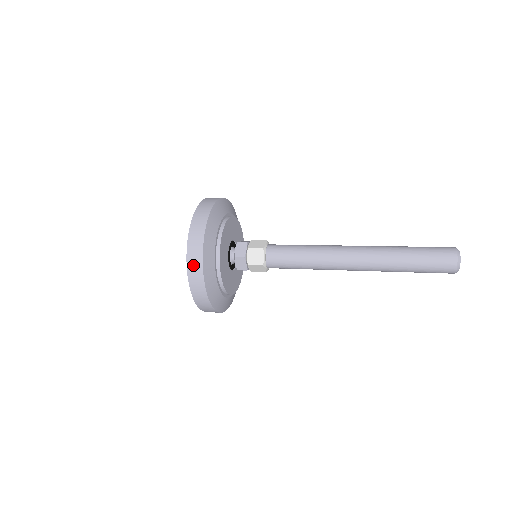
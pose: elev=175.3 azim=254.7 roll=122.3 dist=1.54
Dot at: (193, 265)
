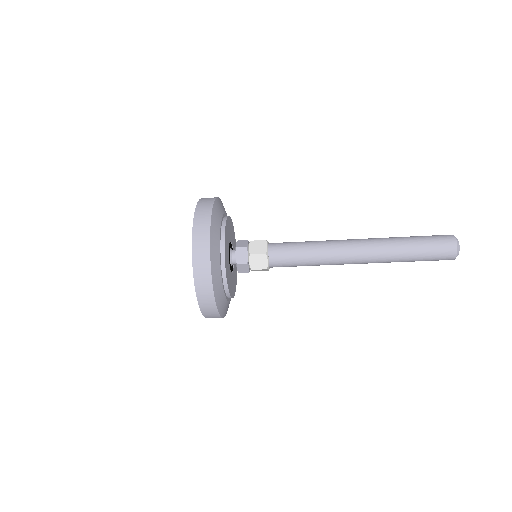
Dot at: (203, 292)
